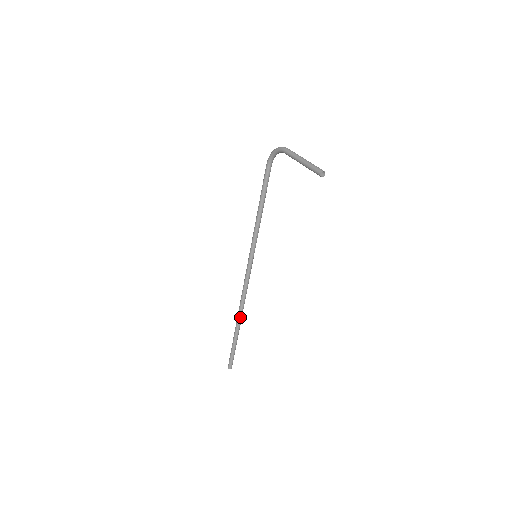
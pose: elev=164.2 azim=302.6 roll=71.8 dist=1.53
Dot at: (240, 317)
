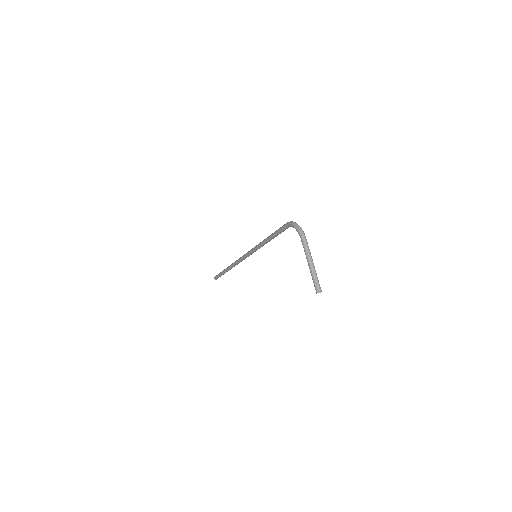
Dot at: (232, 267)
